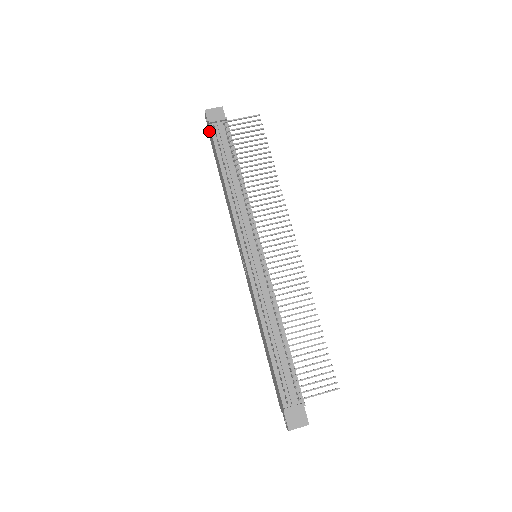
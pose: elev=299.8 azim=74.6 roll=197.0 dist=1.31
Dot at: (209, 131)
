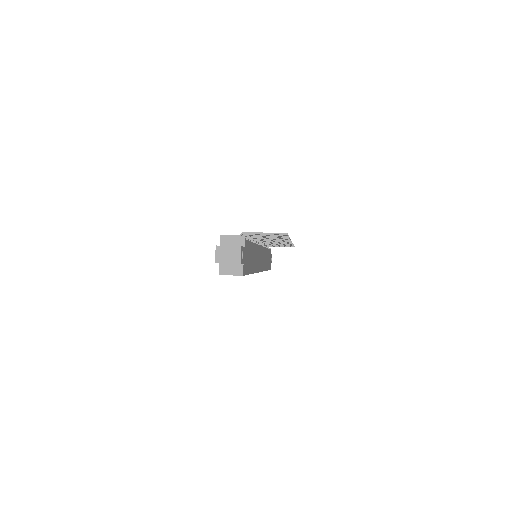
Dot at: occluded
